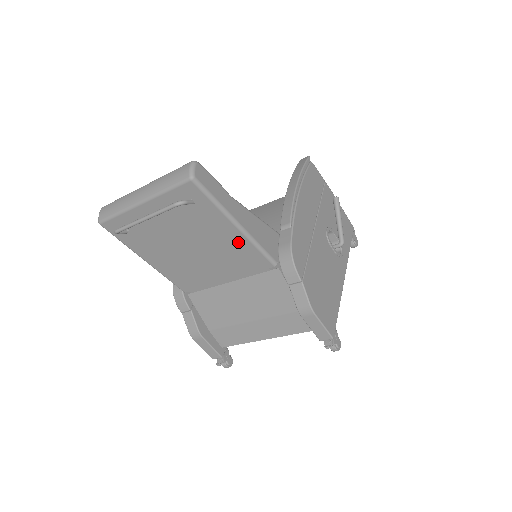
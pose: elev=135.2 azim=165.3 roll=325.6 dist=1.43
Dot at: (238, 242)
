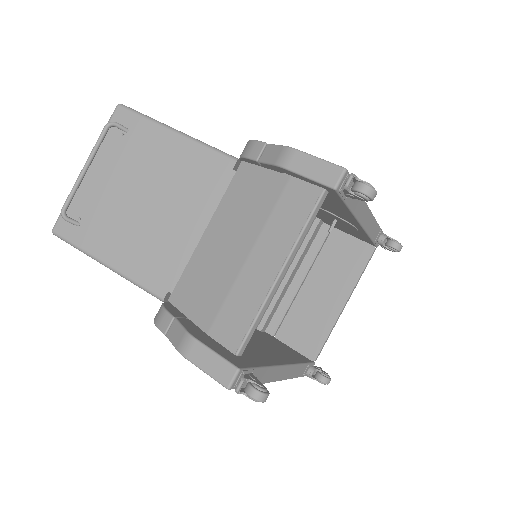
Dot at: (185, 153)
